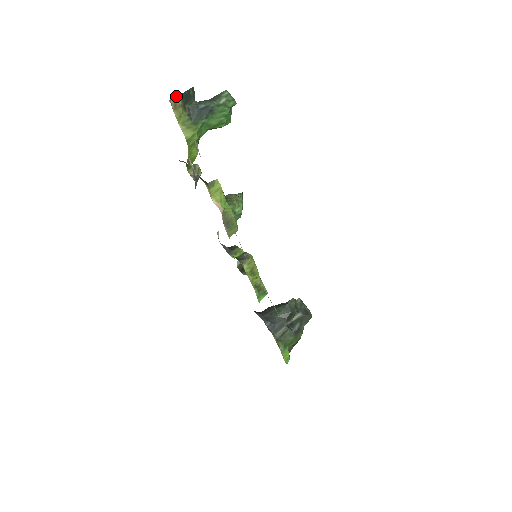
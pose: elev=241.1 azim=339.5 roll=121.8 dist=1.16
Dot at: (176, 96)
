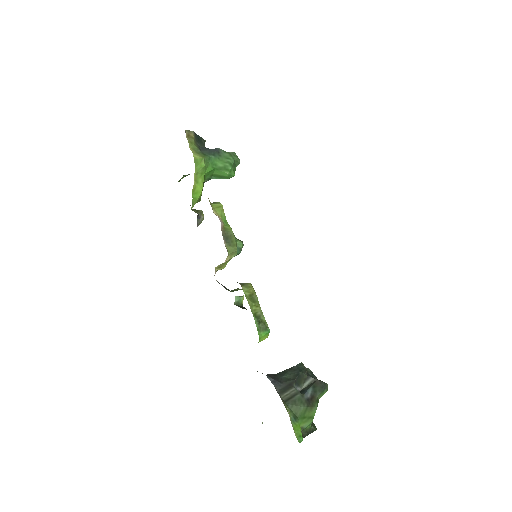
Dot at: occluded
